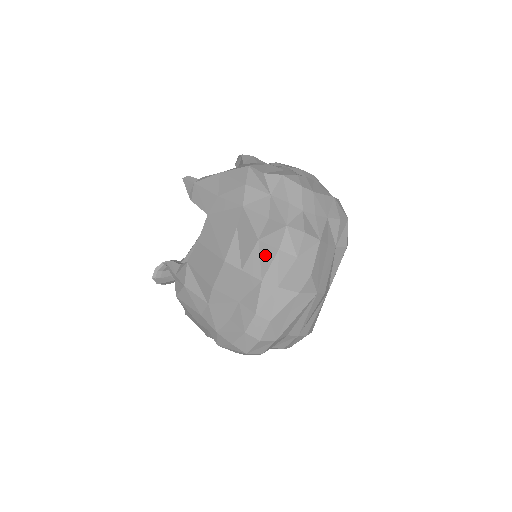
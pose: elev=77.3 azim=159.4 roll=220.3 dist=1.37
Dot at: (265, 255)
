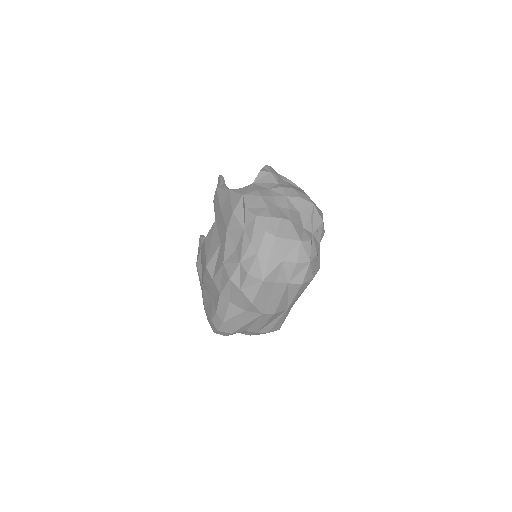
Dot at: (224, 277)
